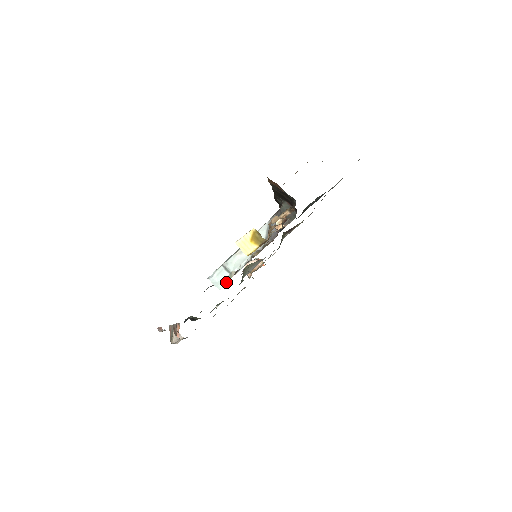
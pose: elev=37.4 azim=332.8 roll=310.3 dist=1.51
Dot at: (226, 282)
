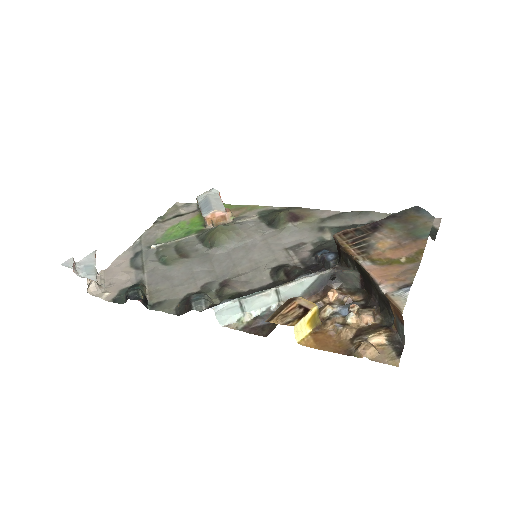
Dot at: (234, 321)
